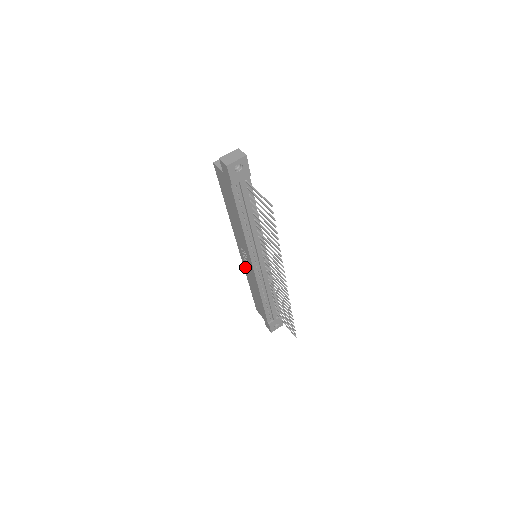
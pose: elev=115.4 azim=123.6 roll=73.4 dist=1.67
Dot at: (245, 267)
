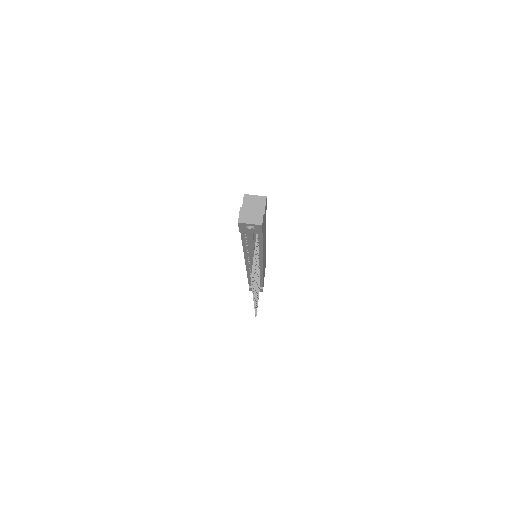
Dot at: occluded
